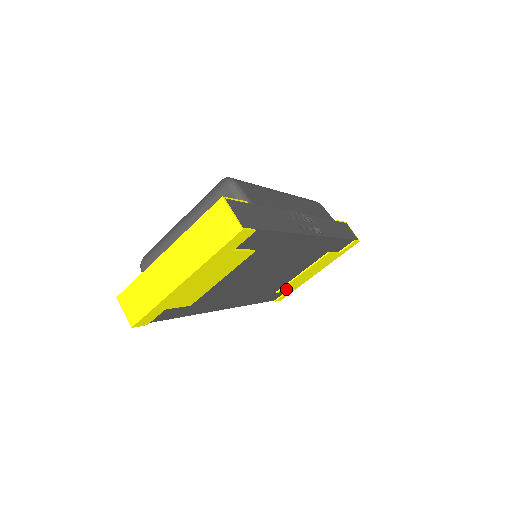
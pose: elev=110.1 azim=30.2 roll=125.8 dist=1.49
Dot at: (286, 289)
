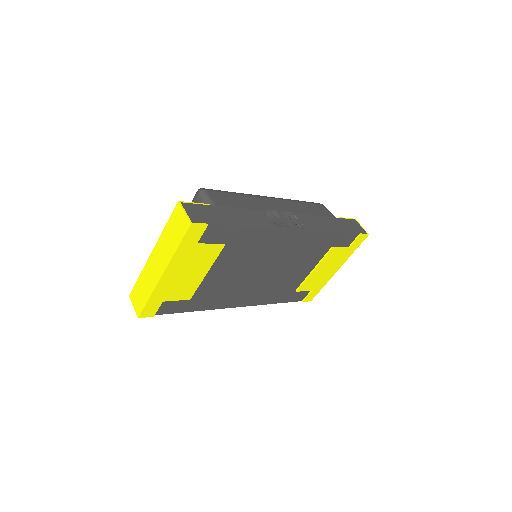
Dot at: (307, 288)
